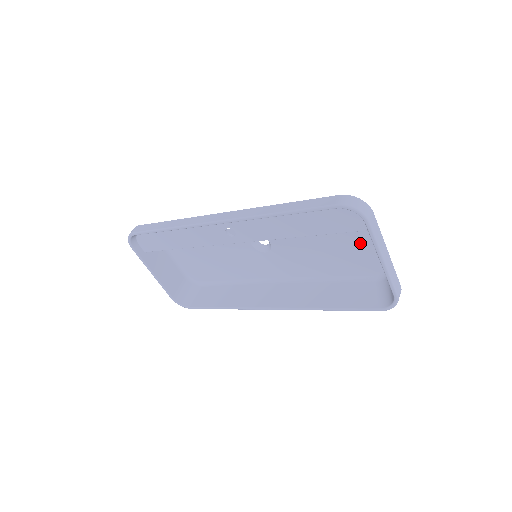
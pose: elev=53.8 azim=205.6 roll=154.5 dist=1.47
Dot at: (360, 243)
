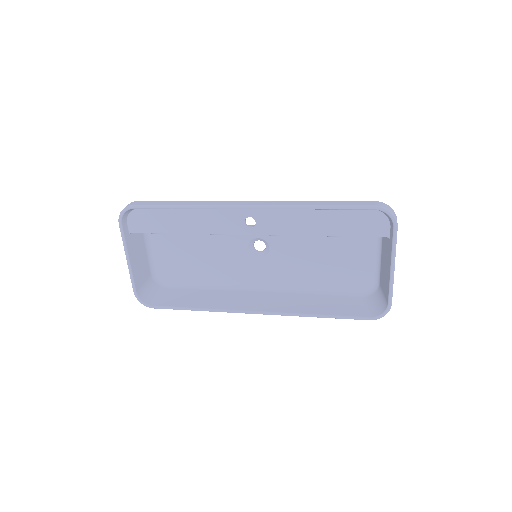
Dot at: (361, 257)
